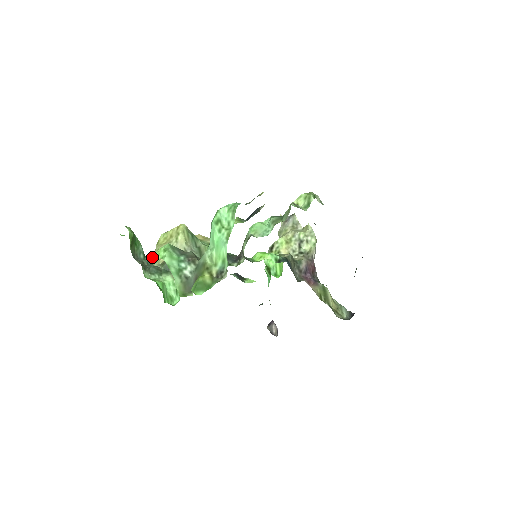
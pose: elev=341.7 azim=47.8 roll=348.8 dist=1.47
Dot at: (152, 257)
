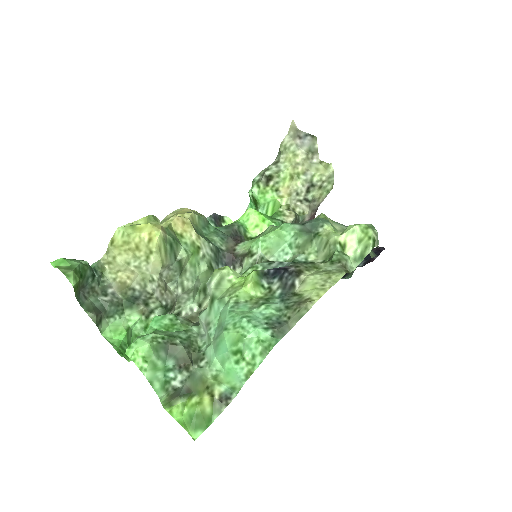
Dot at: (103, 261)
